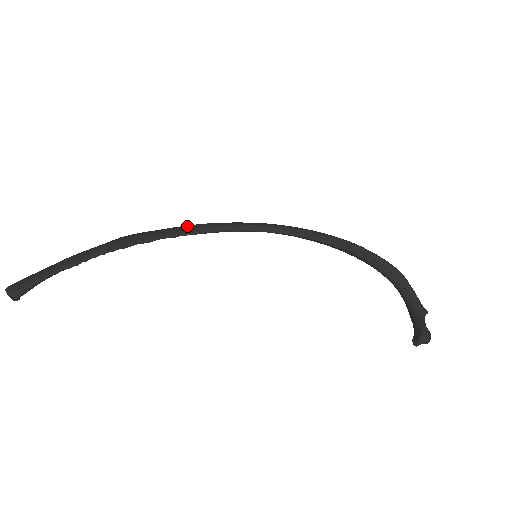
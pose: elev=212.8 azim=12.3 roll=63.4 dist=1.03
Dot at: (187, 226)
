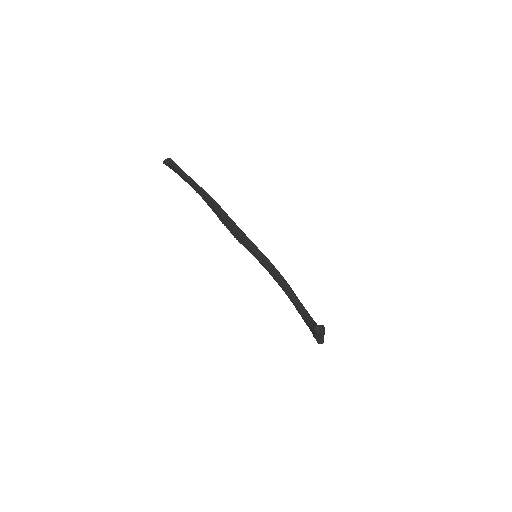
Dot at: occluded
